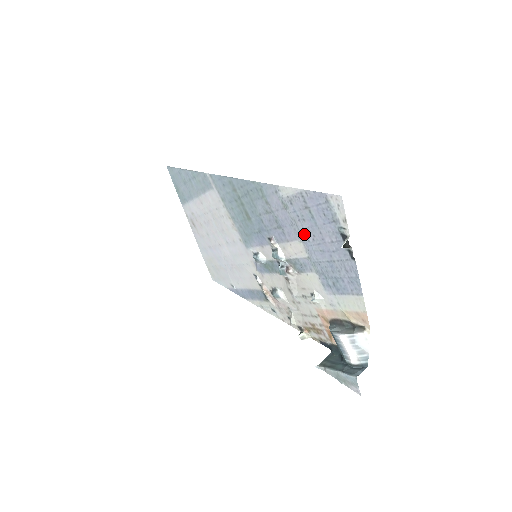
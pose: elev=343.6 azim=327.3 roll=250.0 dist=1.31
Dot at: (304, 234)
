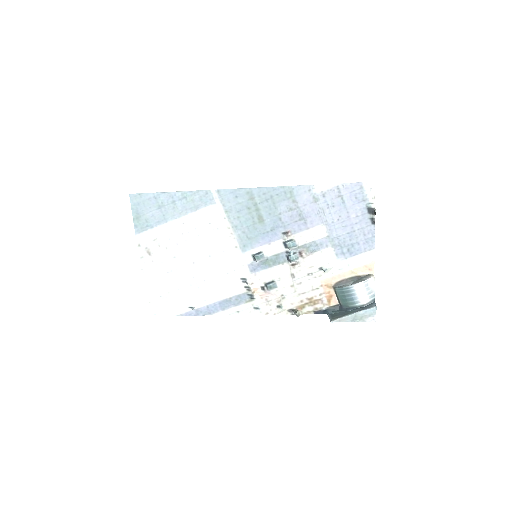
Dot at: (330, 218)
